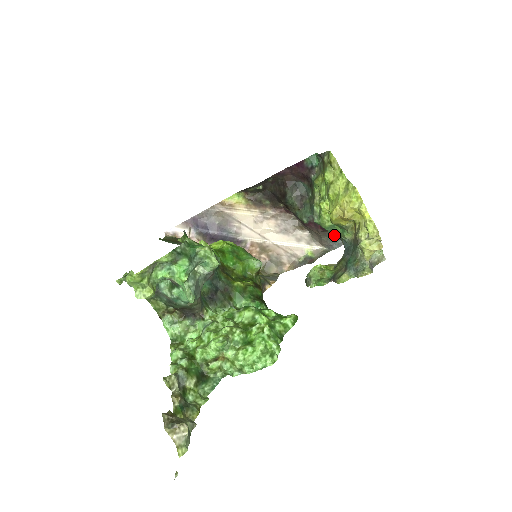
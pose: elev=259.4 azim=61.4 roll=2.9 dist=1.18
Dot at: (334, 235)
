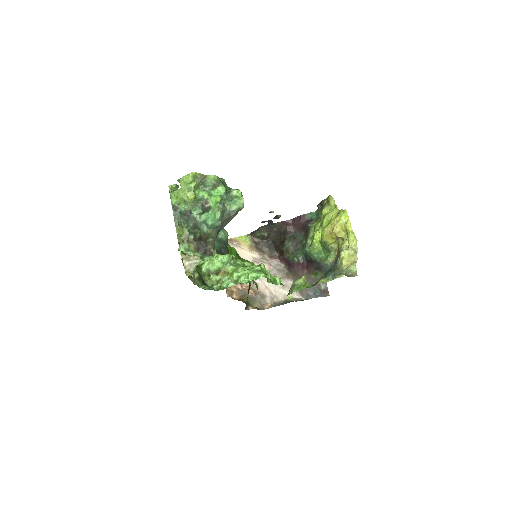
Dot at: occluded
